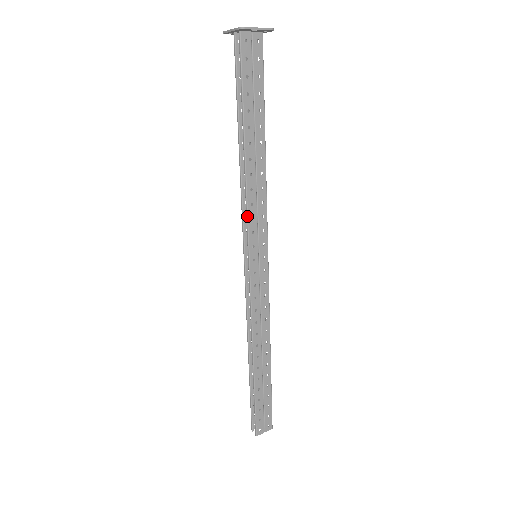
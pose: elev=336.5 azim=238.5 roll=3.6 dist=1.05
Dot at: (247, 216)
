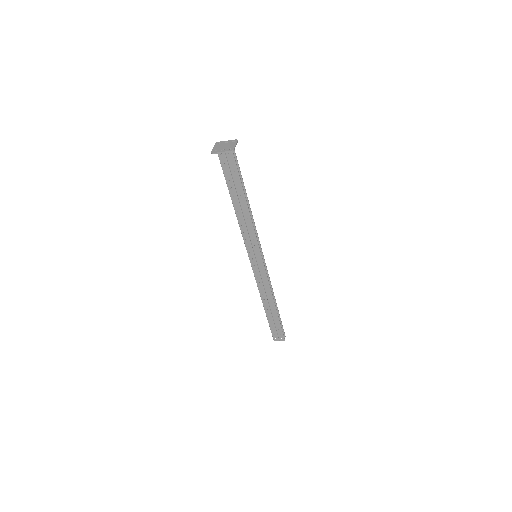
Dot at: (243, 238)
